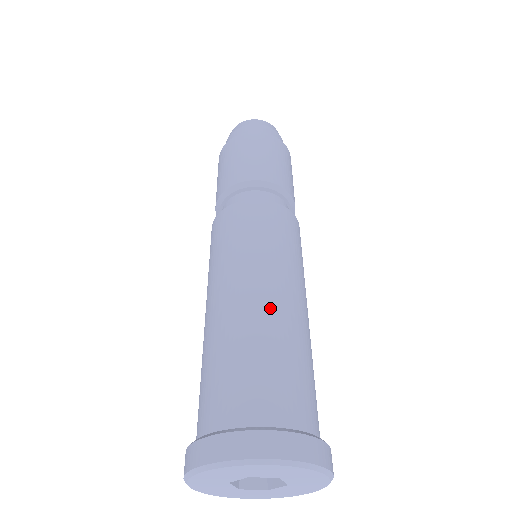
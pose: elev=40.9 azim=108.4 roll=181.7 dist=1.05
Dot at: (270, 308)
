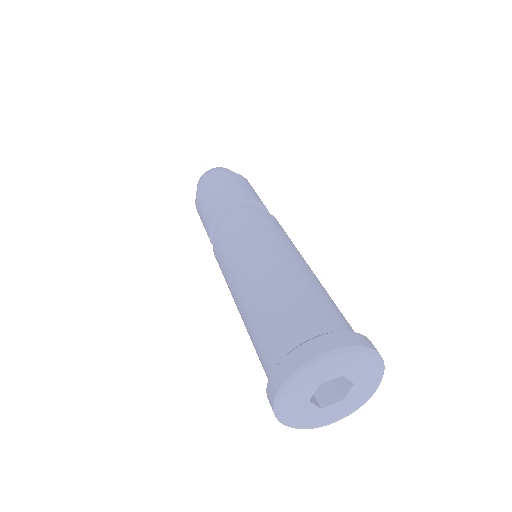
Dot at: (280, 272)
